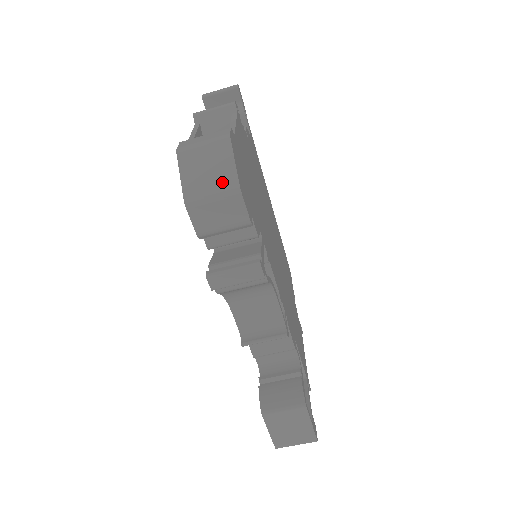
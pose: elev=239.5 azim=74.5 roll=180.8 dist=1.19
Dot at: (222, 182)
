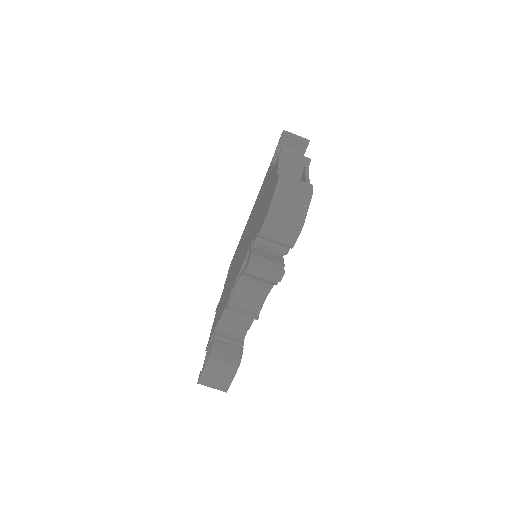
Dot at: (295, 216)
